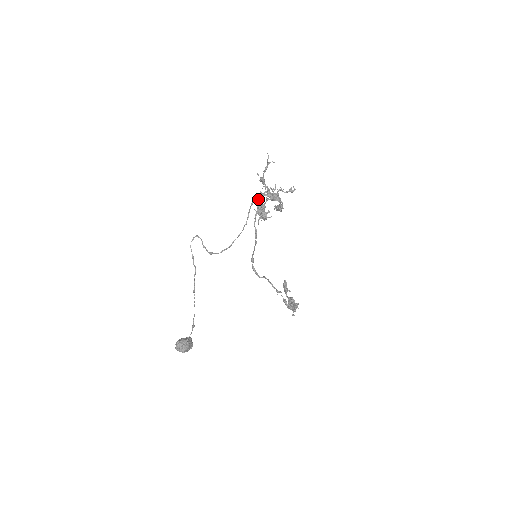
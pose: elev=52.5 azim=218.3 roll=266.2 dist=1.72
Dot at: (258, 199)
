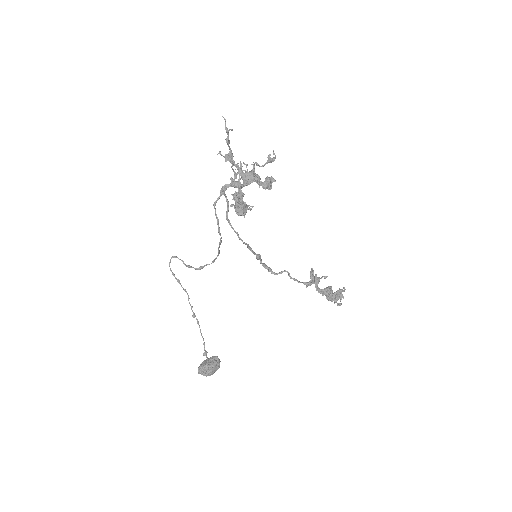
Dot at: (222, 194)
